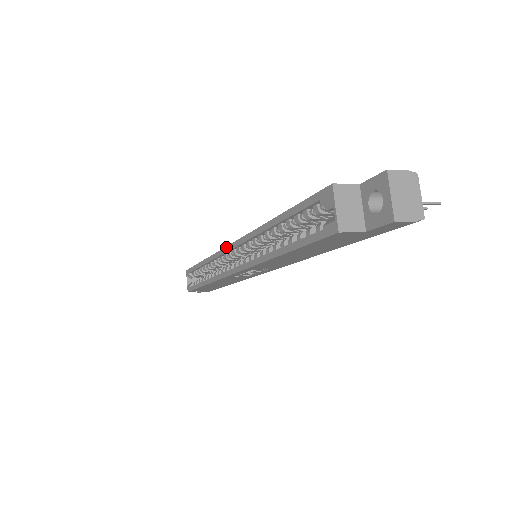
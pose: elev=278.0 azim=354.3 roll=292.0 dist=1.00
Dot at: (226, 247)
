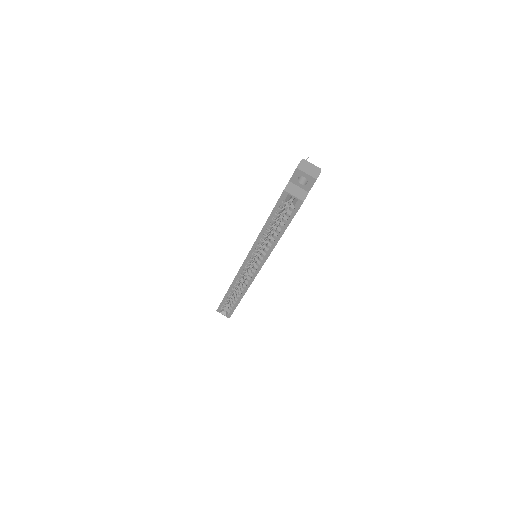
Dot at: (241, 267)
